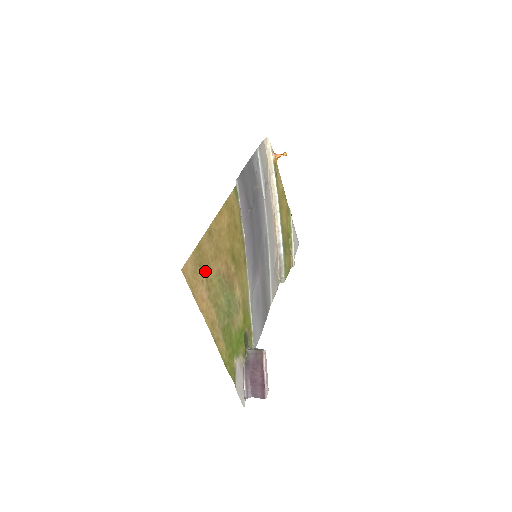
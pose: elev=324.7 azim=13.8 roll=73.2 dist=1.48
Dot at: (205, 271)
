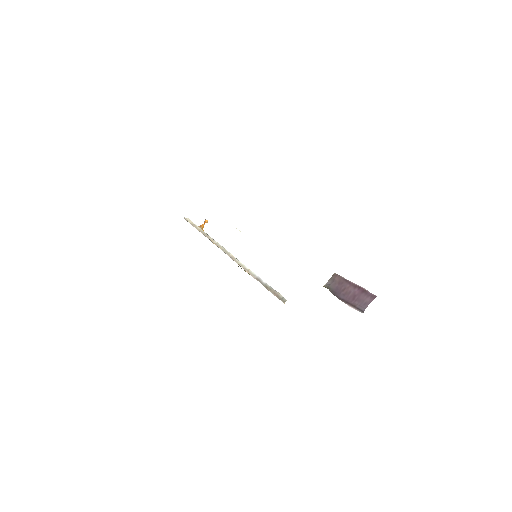
Dot at: occluded
